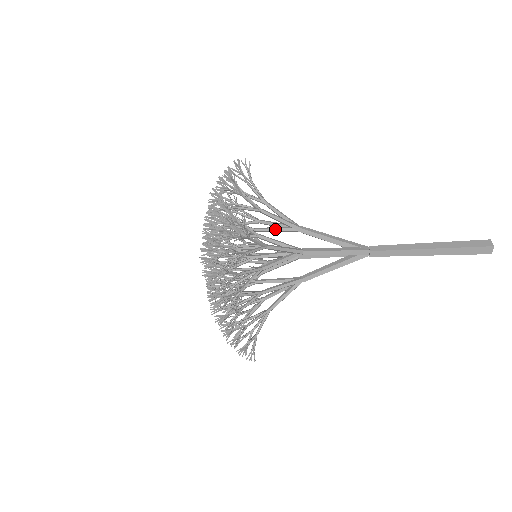
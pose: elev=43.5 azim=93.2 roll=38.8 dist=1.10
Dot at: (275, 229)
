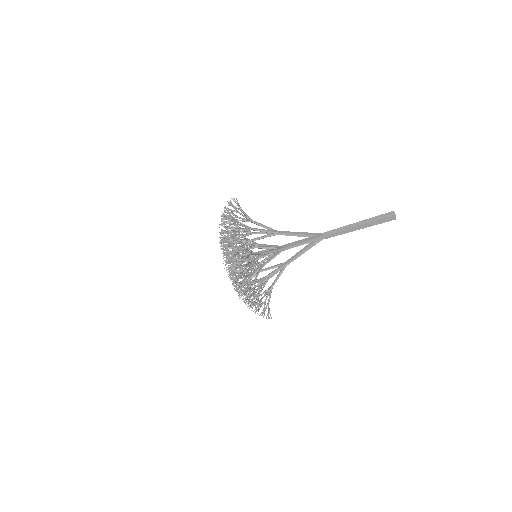
Dot at: (263, 237)
